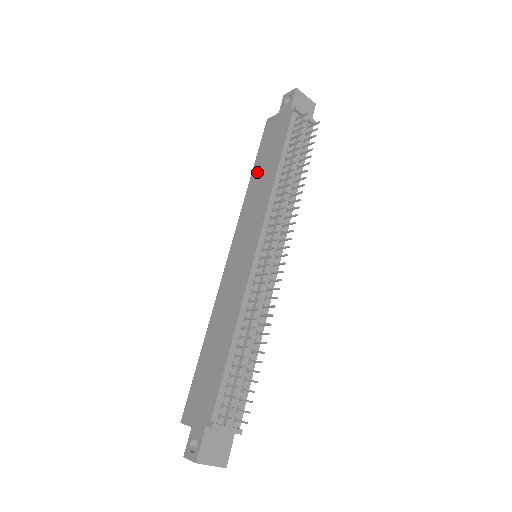
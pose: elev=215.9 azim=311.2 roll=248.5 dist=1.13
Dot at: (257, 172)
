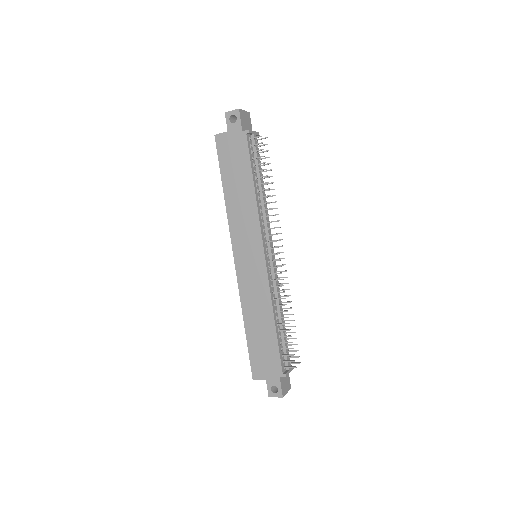
Dot at: (230, 189)
